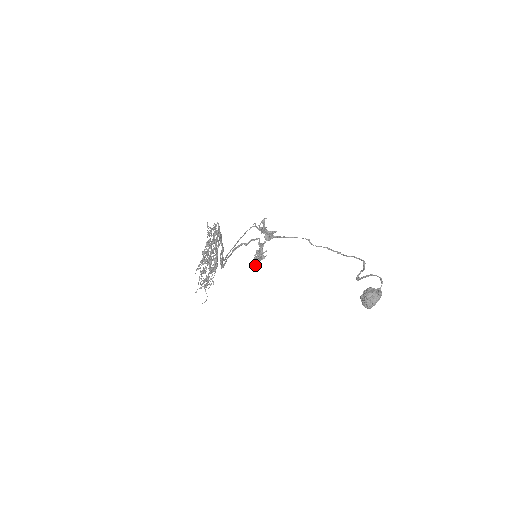
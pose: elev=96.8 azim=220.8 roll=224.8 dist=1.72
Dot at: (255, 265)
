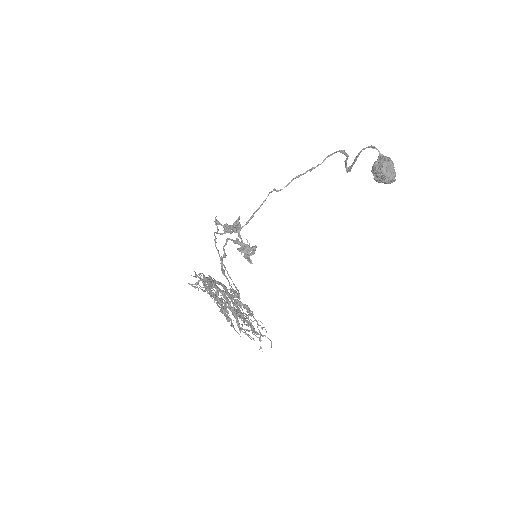
Dot at: (249, 261)
